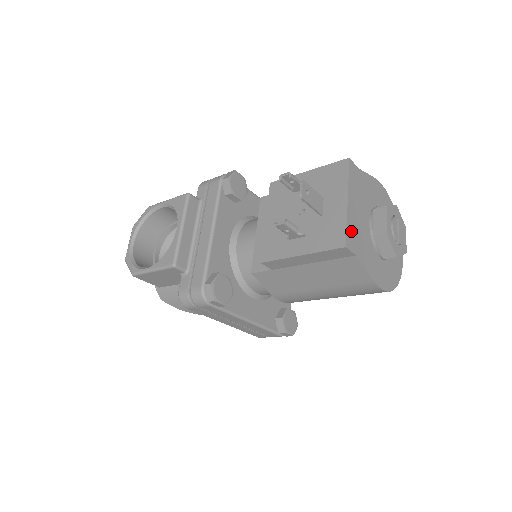
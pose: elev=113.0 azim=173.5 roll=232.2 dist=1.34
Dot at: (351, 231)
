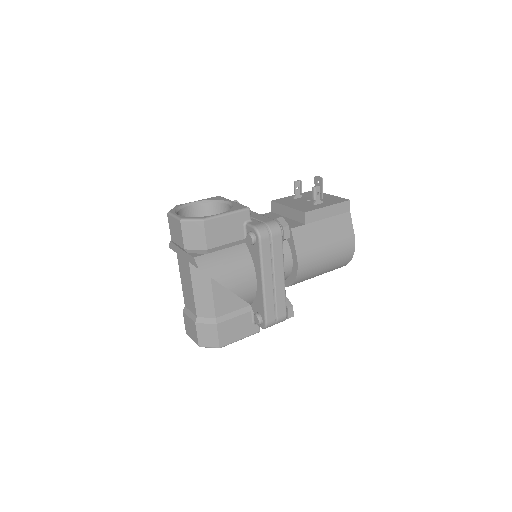
Dot at: occluded
